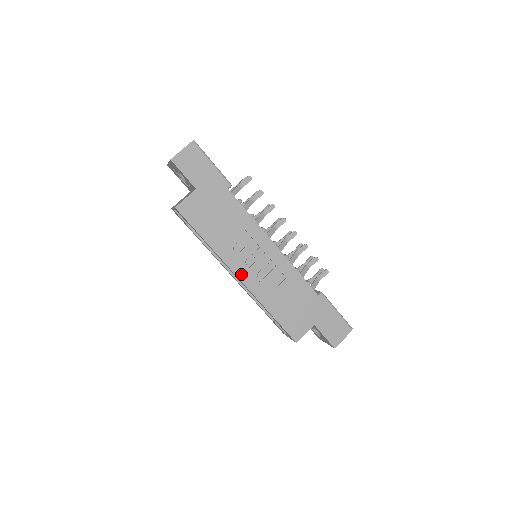
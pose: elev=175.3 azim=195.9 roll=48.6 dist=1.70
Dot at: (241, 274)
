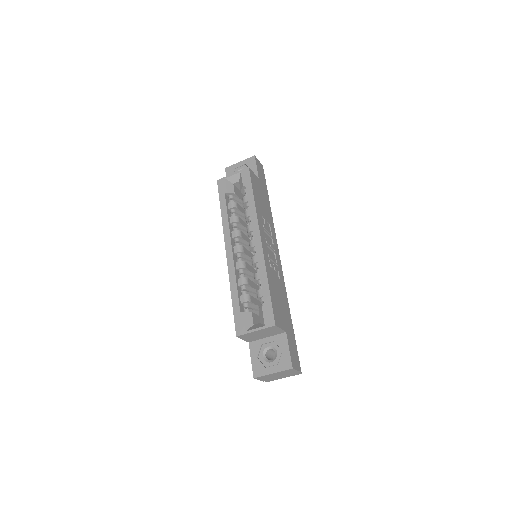
Dot at: (262, 239)
